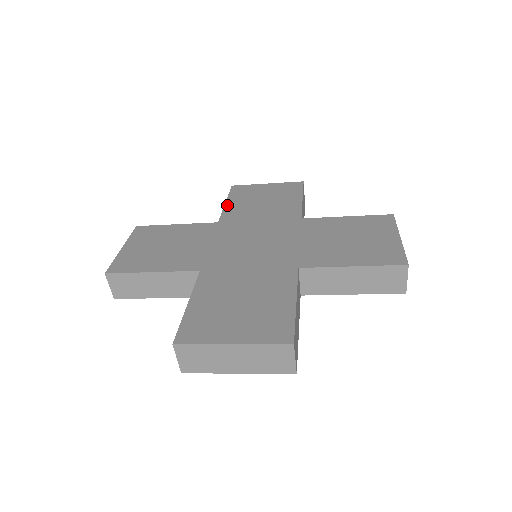
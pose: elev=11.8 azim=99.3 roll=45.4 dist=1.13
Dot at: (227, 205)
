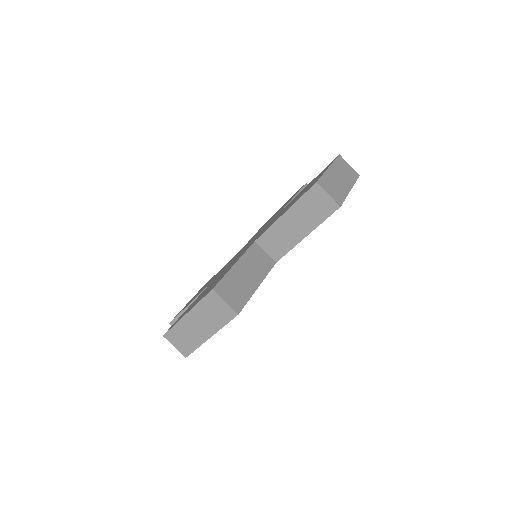
Dot at: occluded
